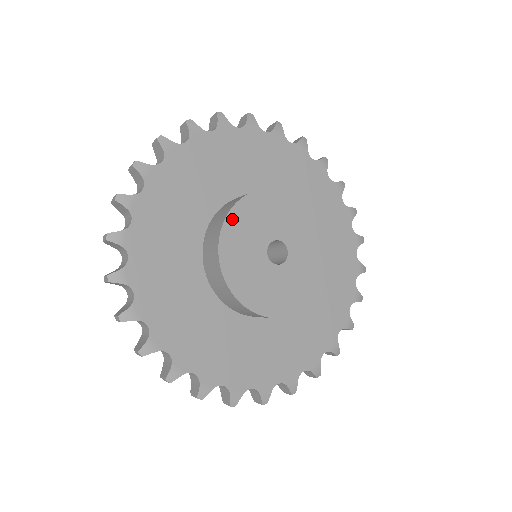
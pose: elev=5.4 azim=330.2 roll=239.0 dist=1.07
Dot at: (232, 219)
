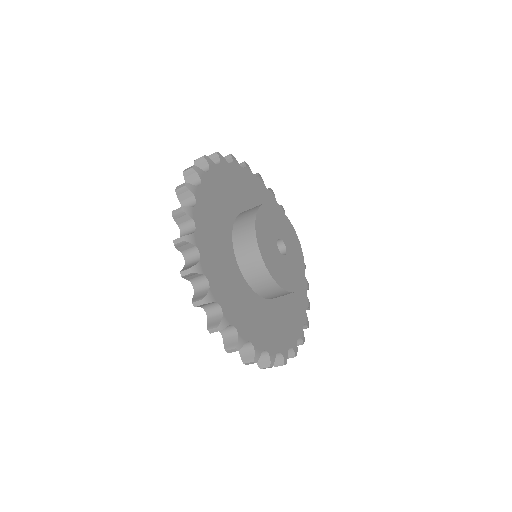
Dot at: (258, 232)
